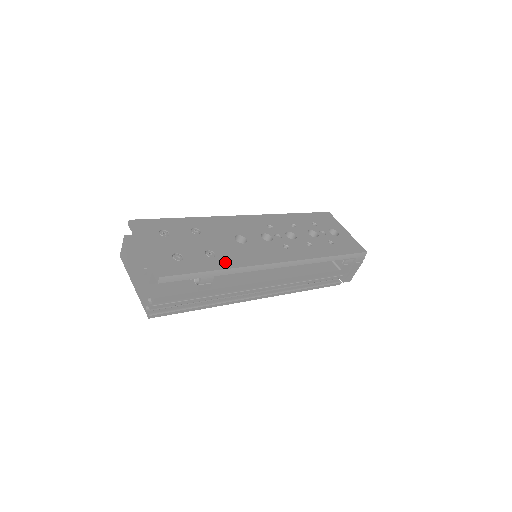
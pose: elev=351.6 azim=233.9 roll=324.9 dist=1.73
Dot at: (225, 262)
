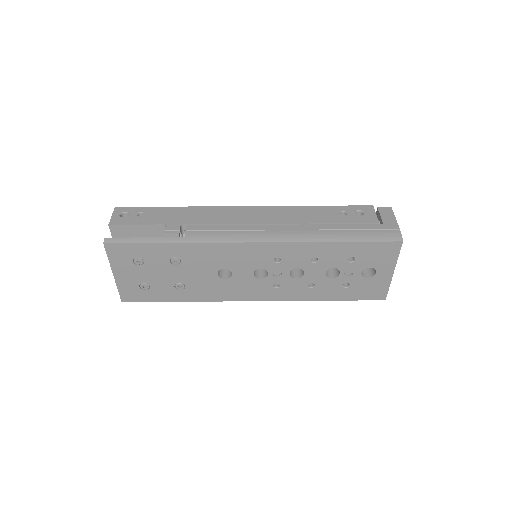
Dot at: (191, 296)
